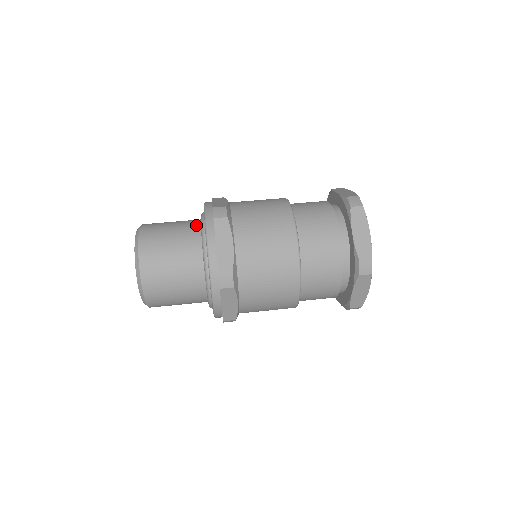
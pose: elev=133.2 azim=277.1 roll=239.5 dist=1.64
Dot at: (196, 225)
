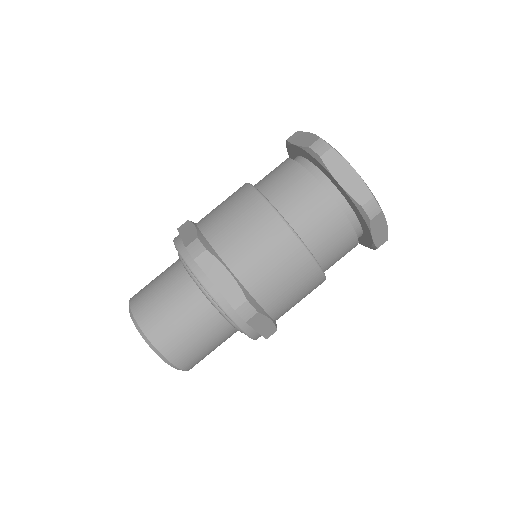
Dot at: (210, 310)
